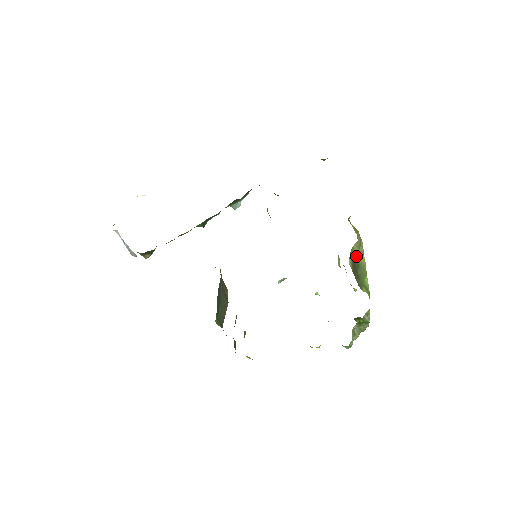
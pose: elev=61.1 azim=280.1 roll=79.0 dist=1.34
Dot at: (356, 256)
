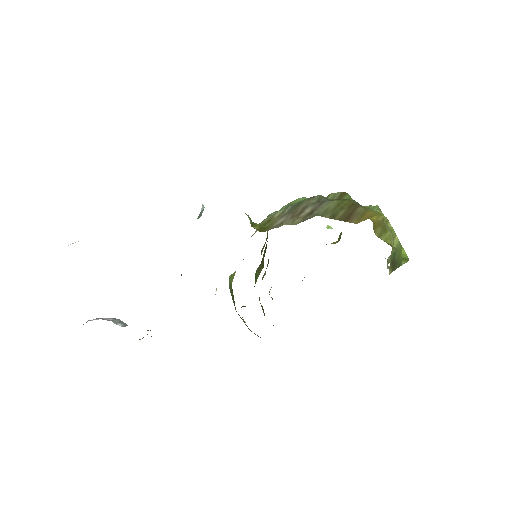
Dot at: (391, 253)
